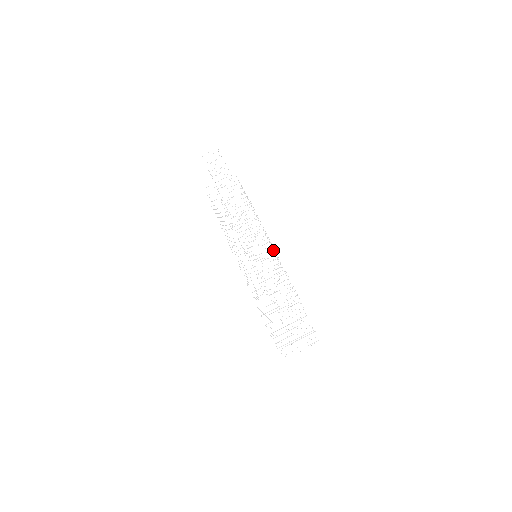
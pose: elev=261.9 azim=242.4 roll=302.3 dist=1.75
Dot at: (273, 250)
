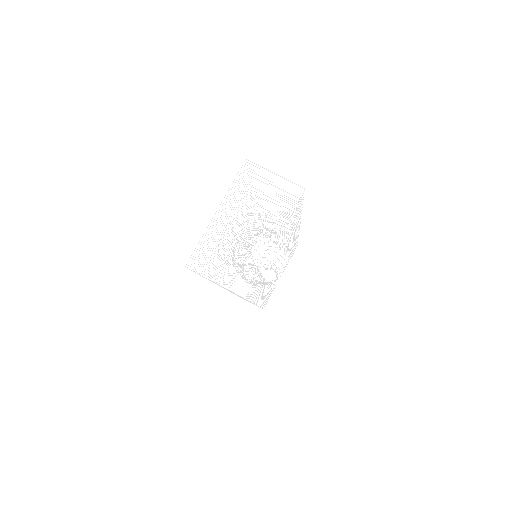
Dot at: occluded
